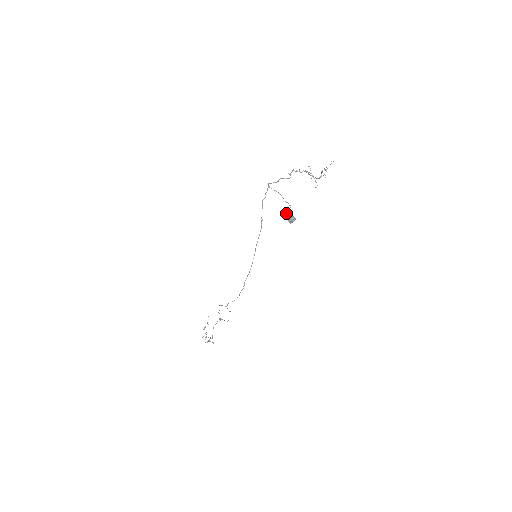
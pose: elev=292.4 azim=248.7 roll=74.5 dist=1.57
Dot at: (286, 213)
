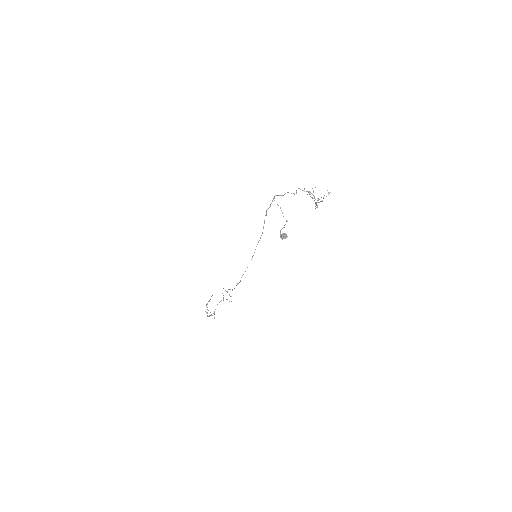
Dot at: (281, 229)
